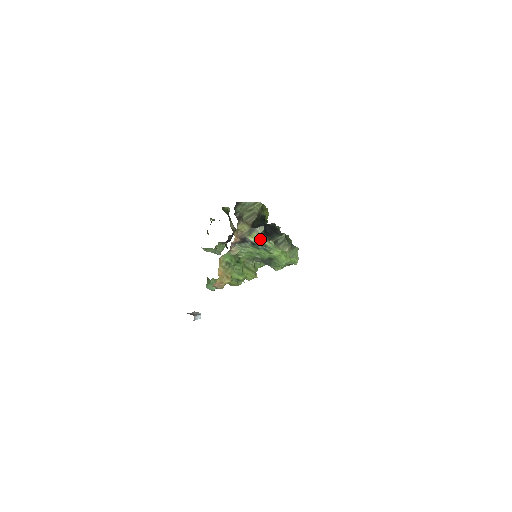
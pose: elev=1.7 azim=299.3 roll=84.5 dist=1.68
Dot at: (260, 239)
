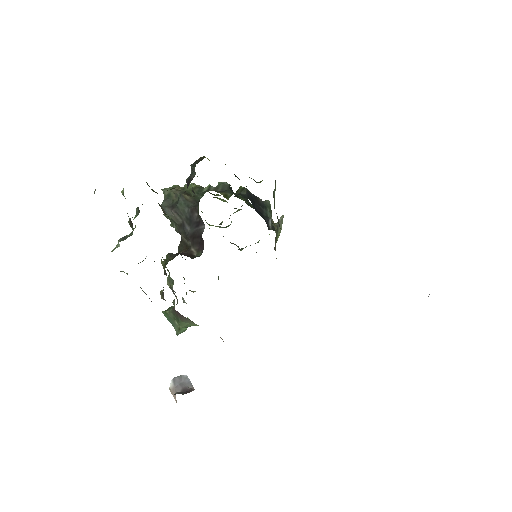
Dot at: occluded
